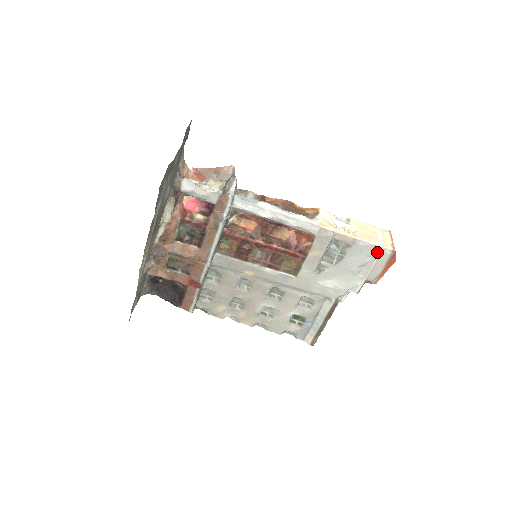
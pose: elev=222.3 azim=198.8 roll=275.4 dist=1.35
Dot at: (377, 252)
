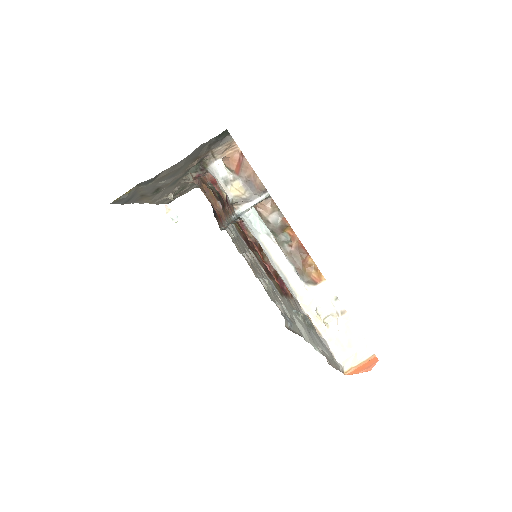
Dot at: (333, 358)
